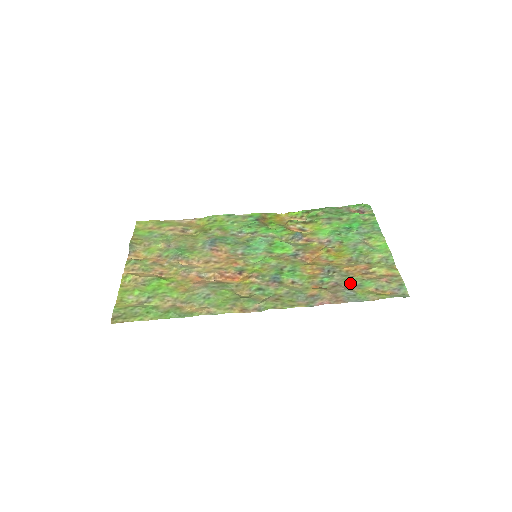
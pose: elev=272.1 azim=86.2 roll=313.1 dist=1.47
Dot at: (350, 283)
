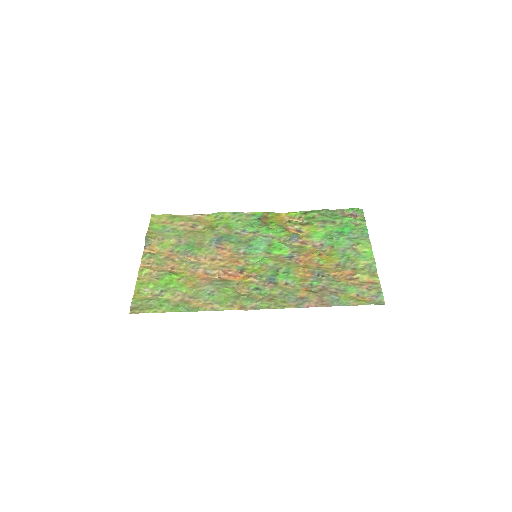
Dot at: (335, 288)
